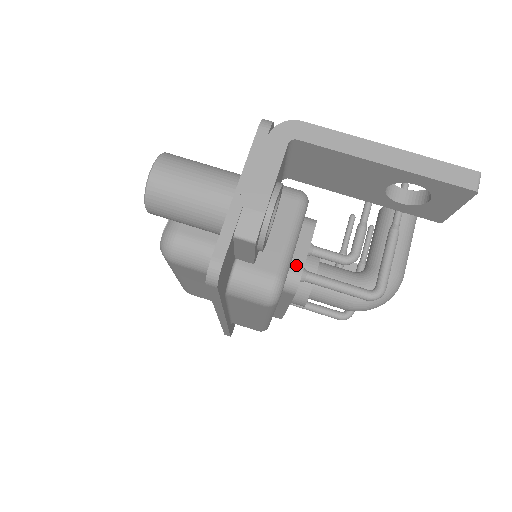
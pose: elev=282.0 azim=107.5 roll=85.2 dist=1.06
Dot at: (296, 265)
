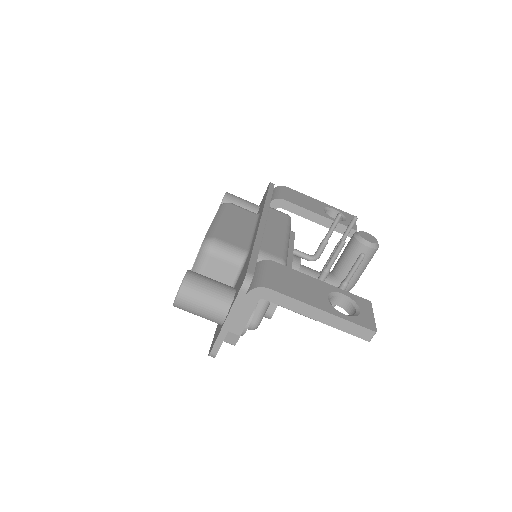
Dot at: (270, 310)
